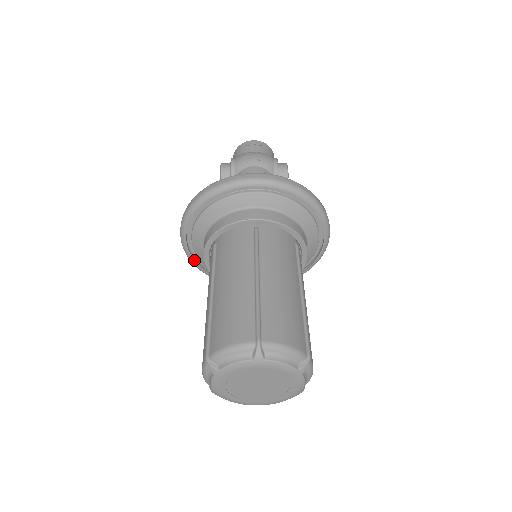
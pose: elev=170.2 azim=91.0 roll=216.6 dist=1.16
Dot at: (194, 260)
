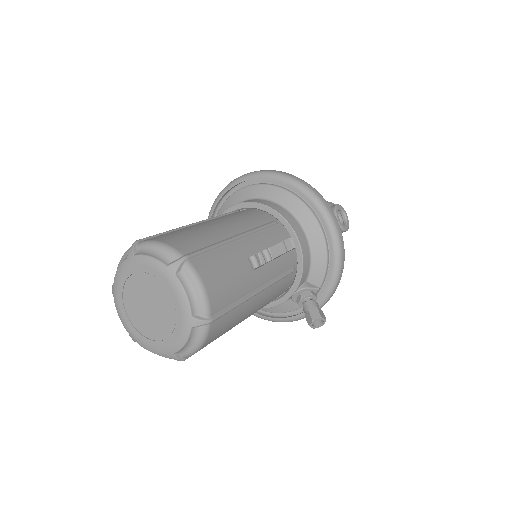
Dot at: occluded
